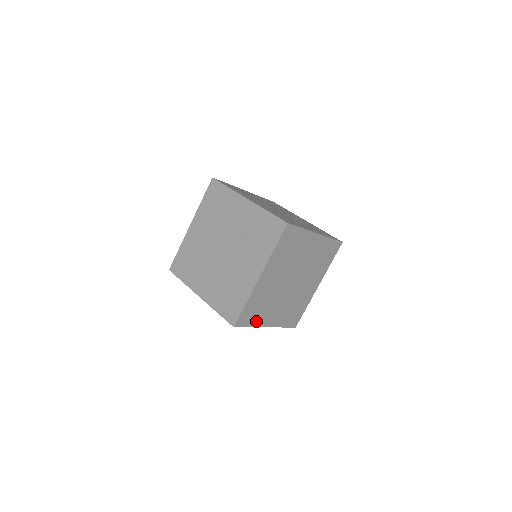
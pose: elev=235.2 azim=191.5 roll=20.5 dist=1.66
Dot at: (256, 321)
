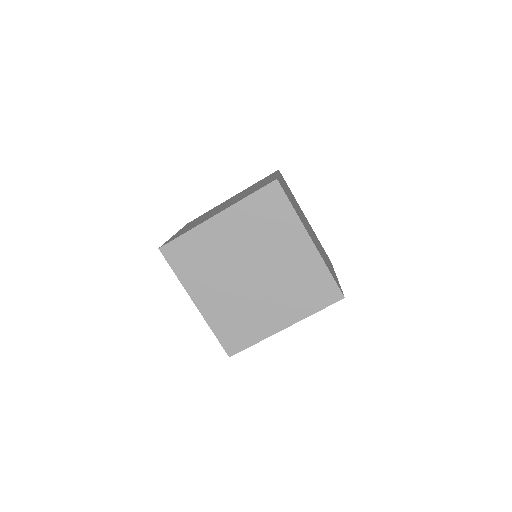
Dot at: occluded
